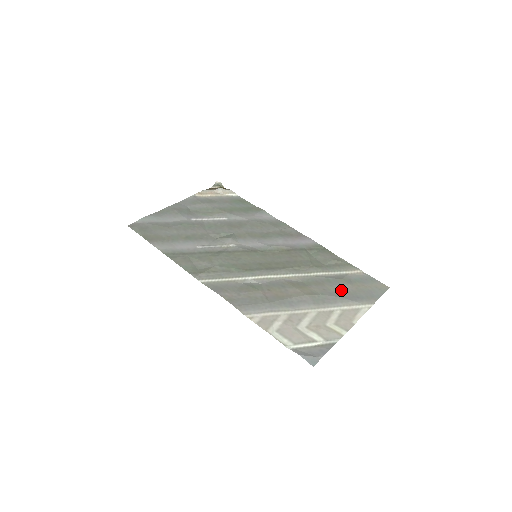
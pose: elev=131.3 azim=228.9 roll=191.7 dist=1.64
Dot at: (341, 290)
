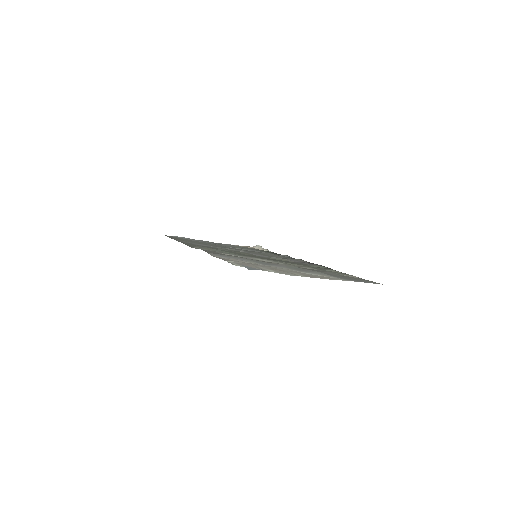
Dot at: (324, 272)
